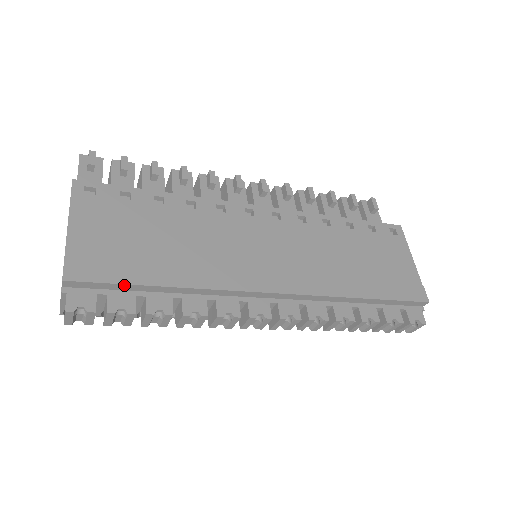
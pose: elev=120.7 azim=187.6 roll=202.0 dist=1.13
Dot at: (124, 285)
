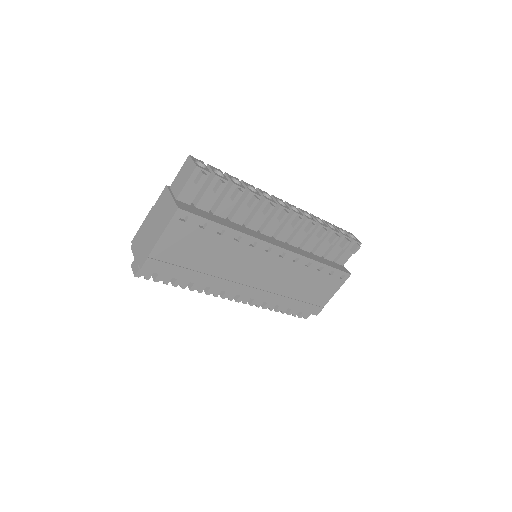
Dot at: (170, 276)
